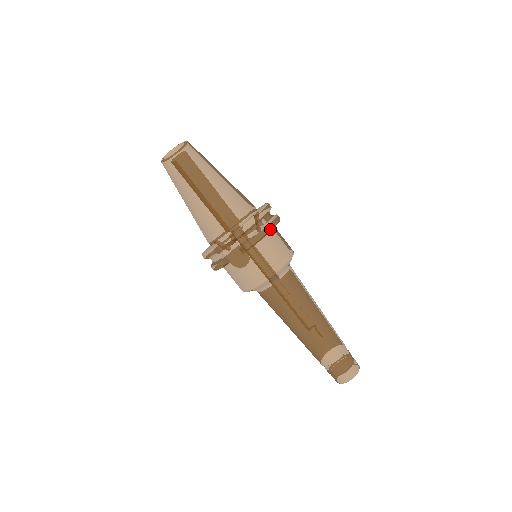
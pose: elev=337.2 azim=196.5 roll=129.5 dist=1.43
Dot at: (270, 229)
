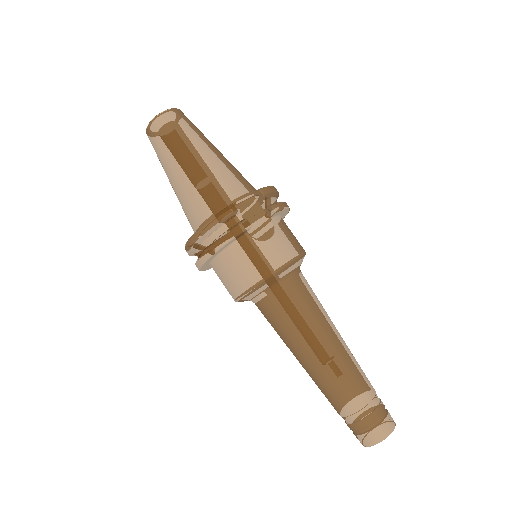
Dot at: occluded
